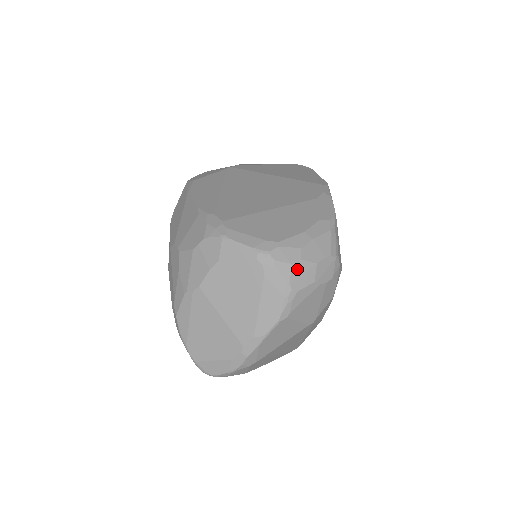
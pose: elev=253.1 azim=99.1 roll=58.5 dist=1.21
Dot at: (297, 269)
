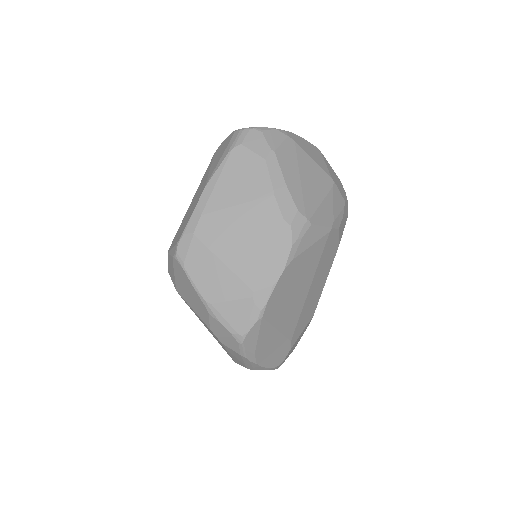
Dot at: occluded
